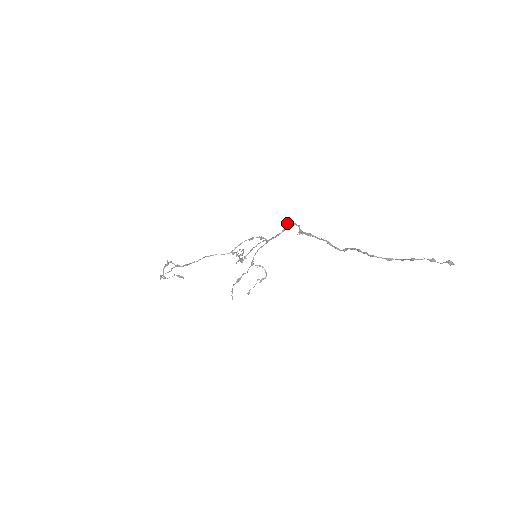
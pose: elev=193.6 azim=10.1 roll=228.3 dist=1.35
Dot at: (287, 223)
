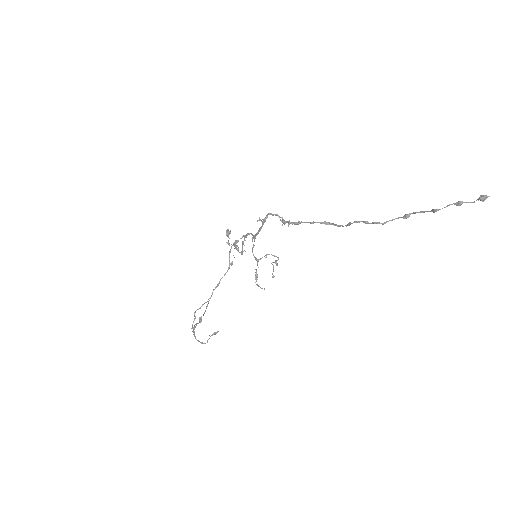
Dot at: occluded
